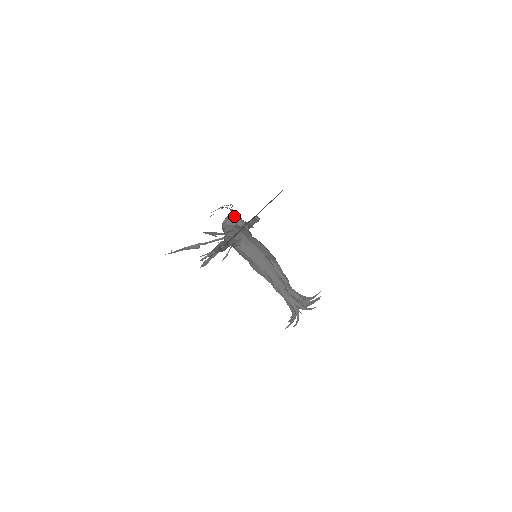
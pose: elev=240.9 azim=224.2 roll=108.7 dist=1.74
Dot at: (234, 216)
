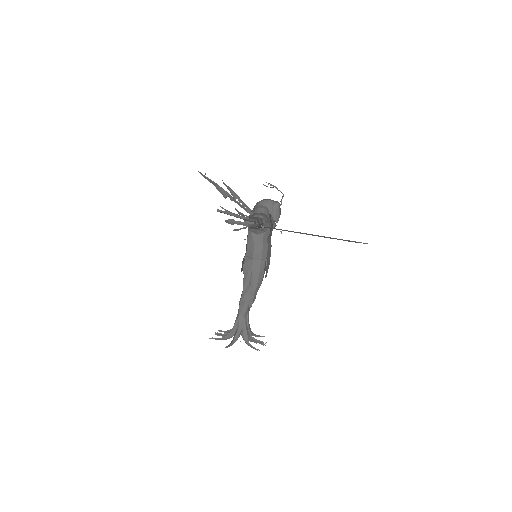
Dot at: (279, 206)
